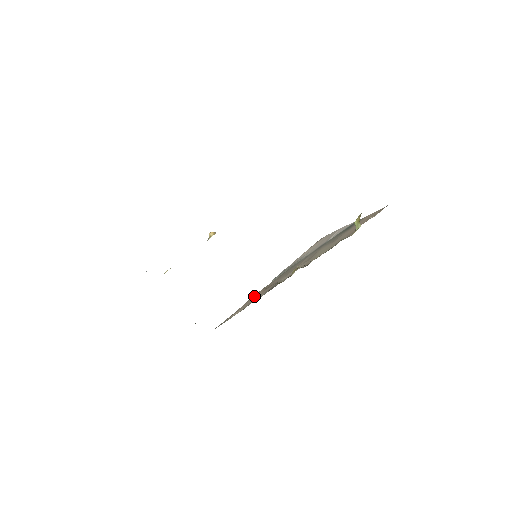
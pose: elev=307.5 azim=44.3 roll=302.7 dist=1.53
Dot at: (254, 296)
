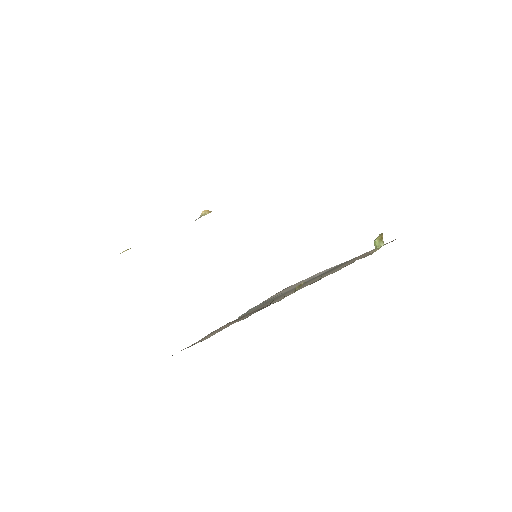
Dot at: occluded
